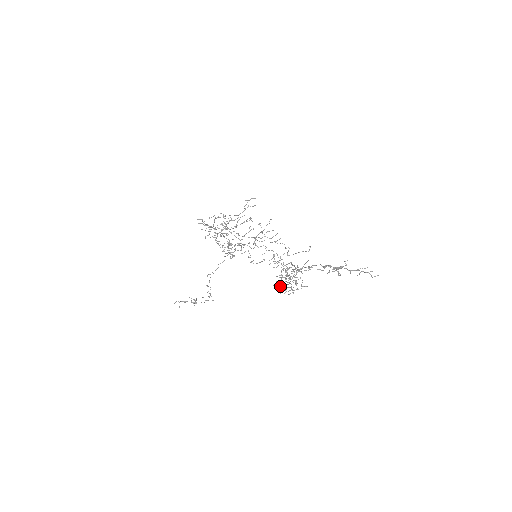
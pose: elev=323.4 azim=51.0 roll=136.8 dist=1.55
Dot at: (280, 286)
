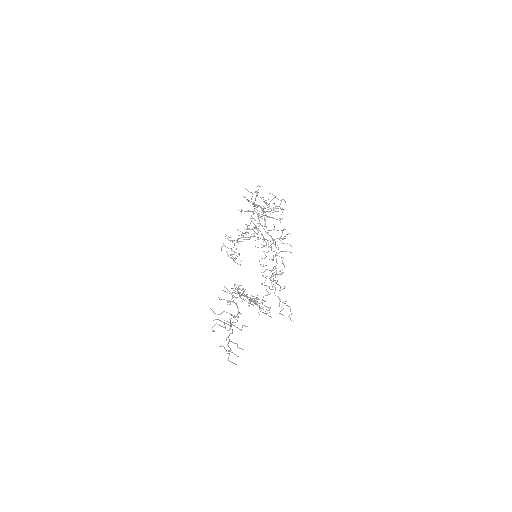
Dot at: occluded
